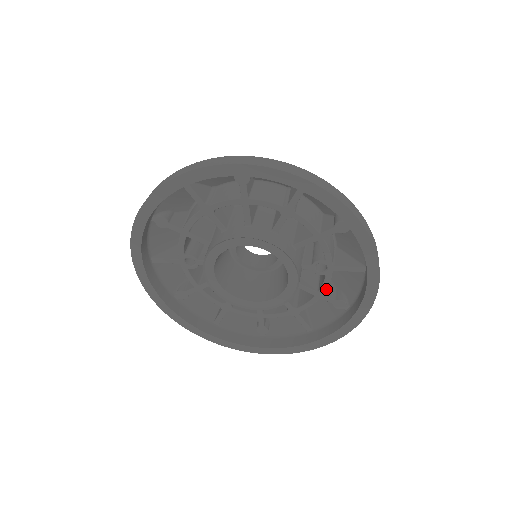
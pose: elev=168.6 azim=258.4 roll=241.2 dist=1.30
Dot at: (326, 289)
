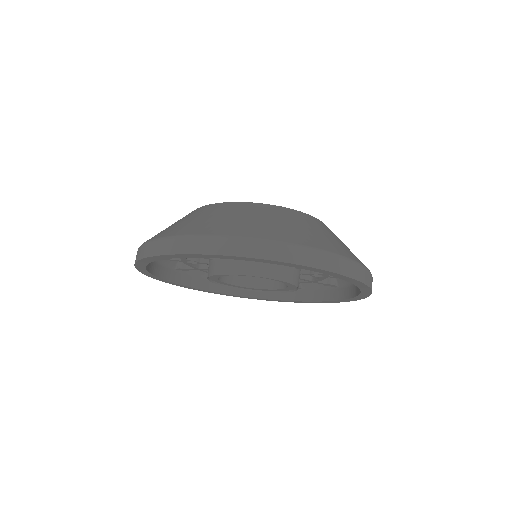
Dot at: occluded
